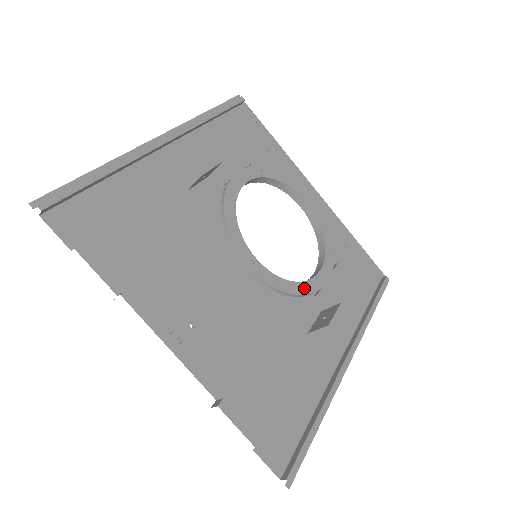
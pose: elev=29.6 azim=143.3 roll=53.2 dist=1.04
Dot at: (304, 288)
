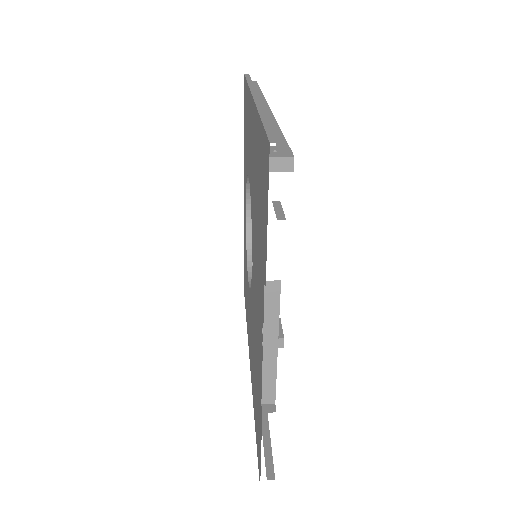
Dot at: occluded
